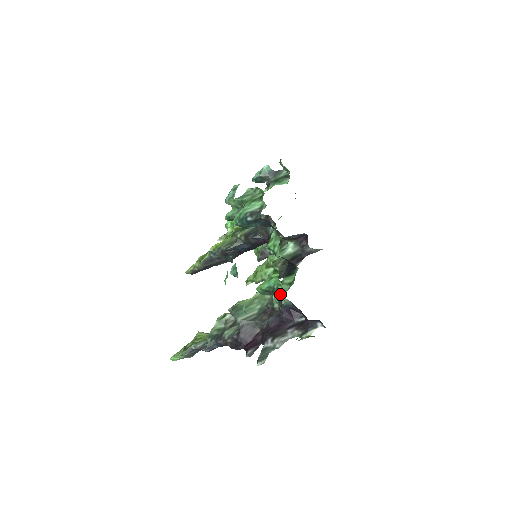
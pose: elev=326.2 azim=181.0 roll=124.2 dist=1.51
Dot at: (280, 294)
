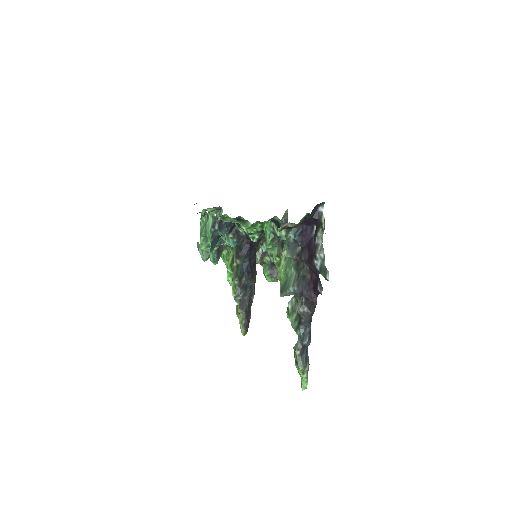
Dot at: occluded
